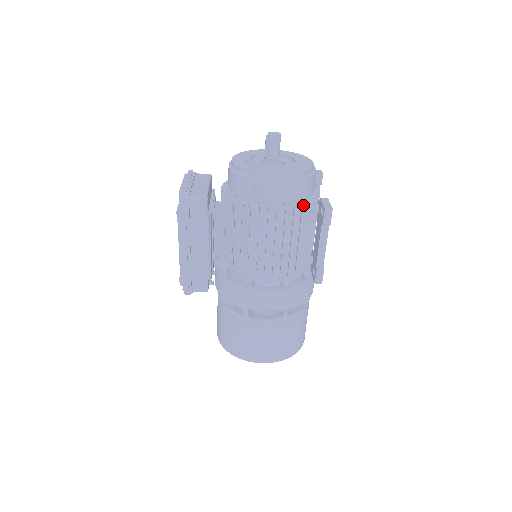
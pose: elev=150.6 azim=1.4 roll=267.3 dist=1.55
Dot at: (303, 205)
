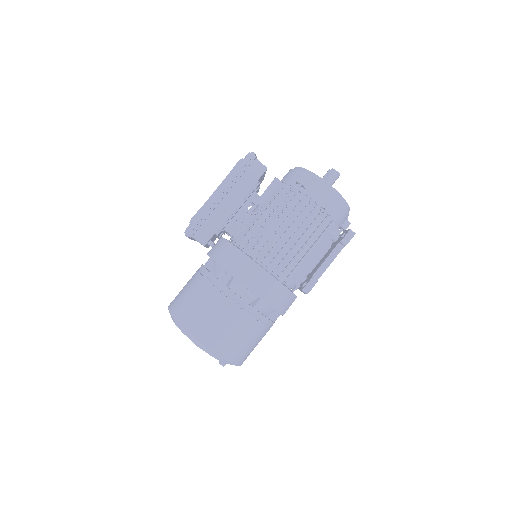
Dot at: (333, 221)
